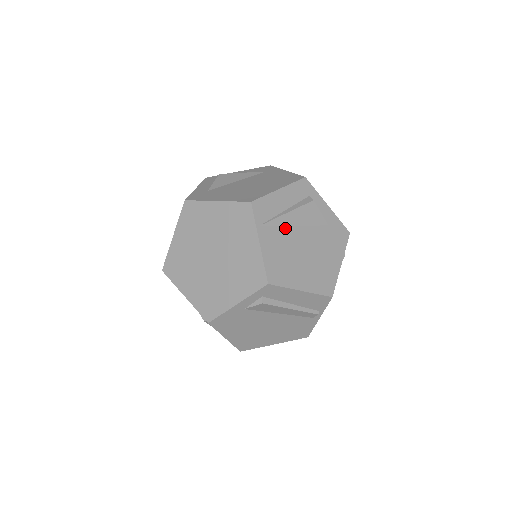
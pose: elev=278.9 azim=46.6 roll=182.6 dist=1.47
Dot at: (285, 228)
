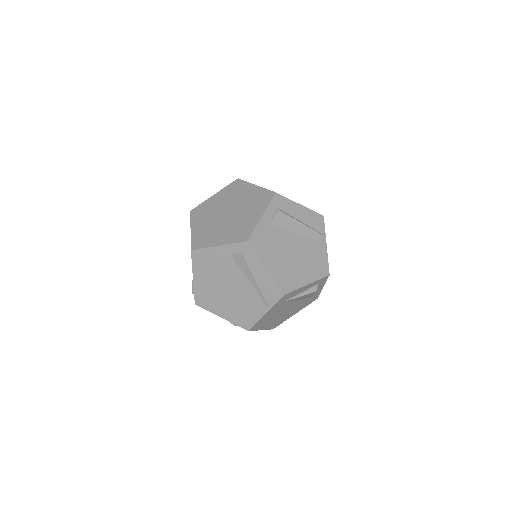
Dot at: occluded
